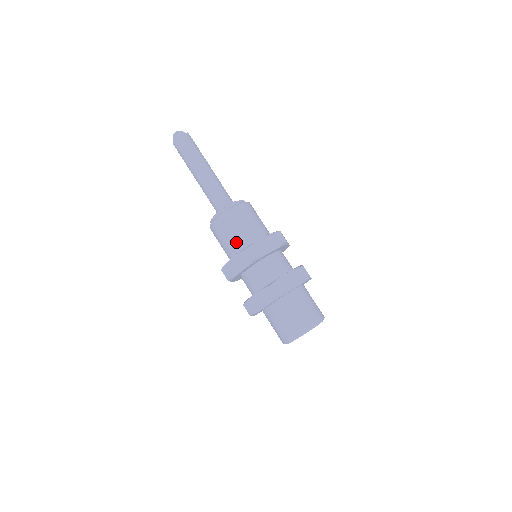
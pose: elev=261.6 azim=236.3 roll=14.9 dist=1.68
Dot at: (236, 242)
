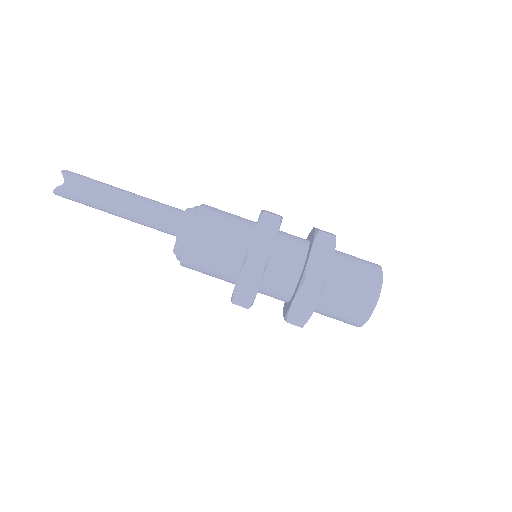
Dot at: occluded
